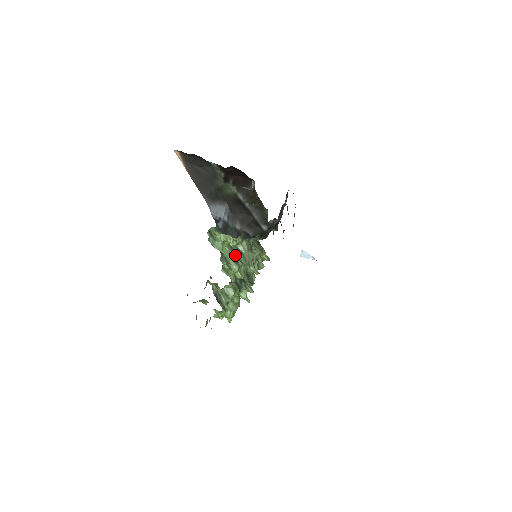
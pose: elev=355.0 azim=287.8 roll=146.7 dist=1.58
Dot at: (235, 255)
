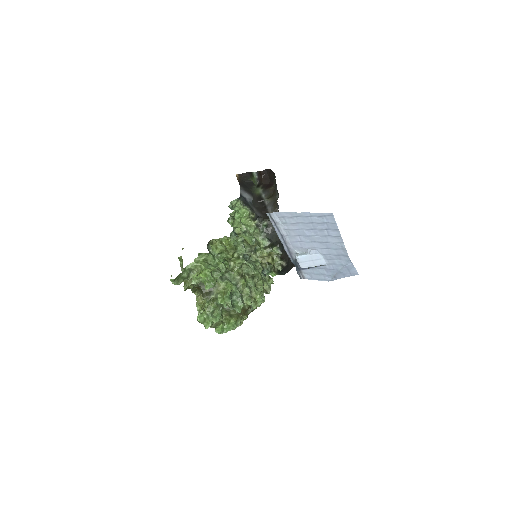
Dot at: occluded
